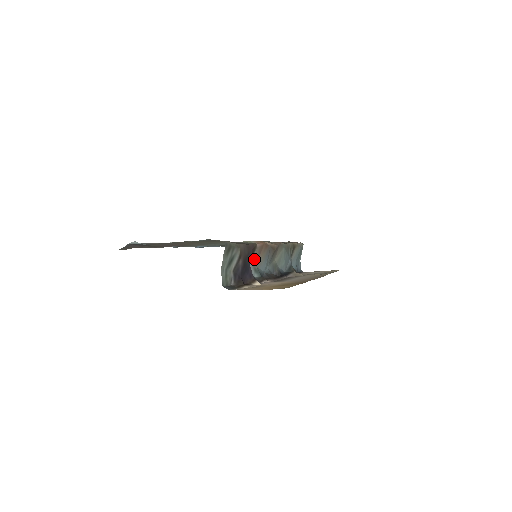
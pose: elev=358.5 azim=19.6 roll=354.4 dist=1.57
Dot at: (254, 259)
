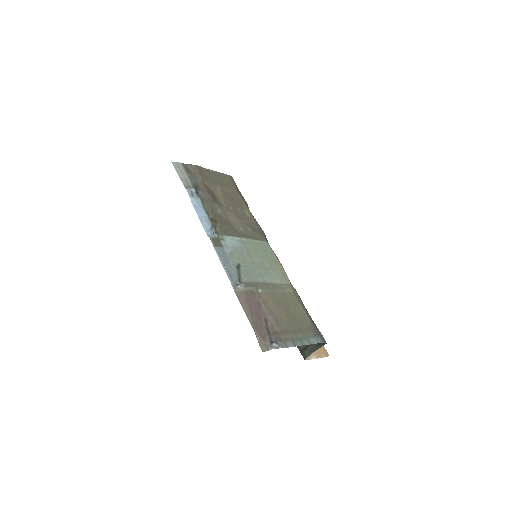
Dot at: occluded
